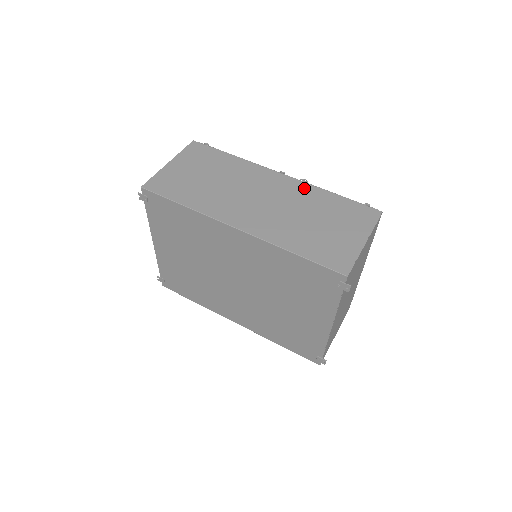
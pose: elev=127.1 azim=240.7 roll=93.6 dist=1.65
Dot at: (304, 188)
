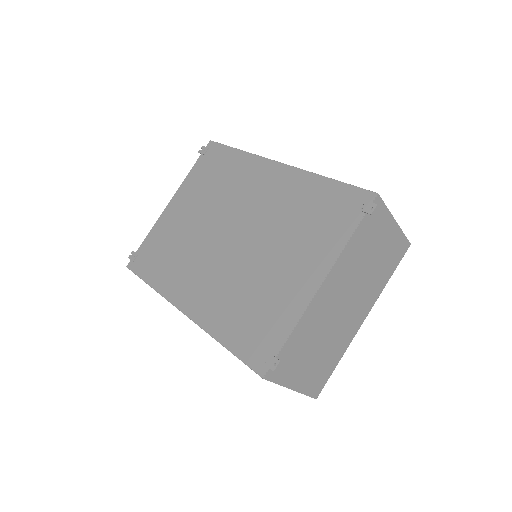
Dot at: occluded
